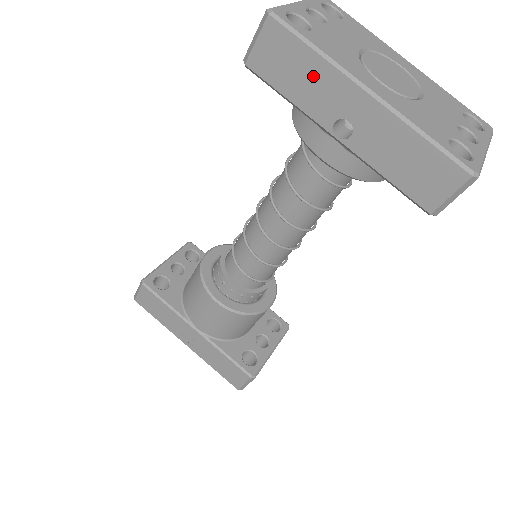
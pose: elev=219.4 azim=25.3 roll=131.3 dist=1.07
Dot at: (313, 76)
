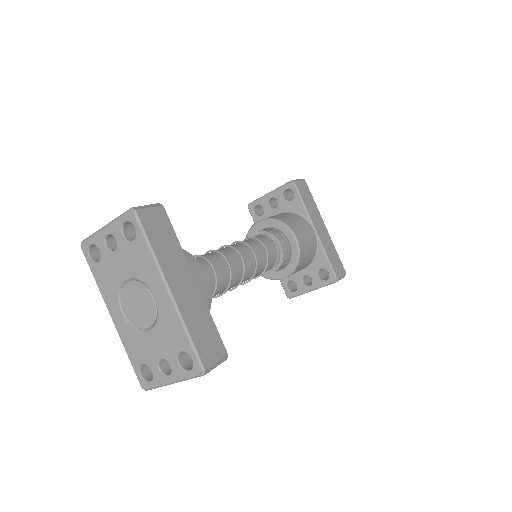
Dot at: occluded
